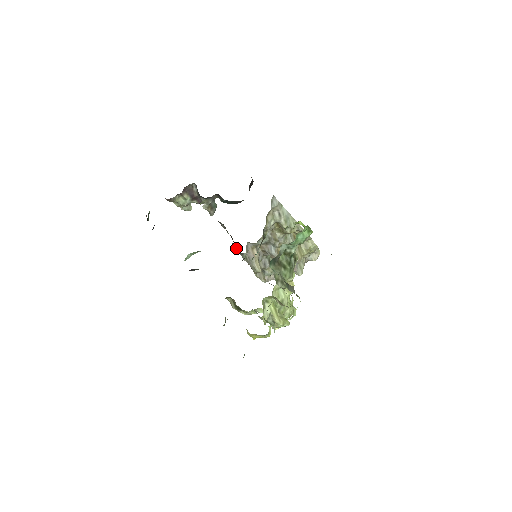
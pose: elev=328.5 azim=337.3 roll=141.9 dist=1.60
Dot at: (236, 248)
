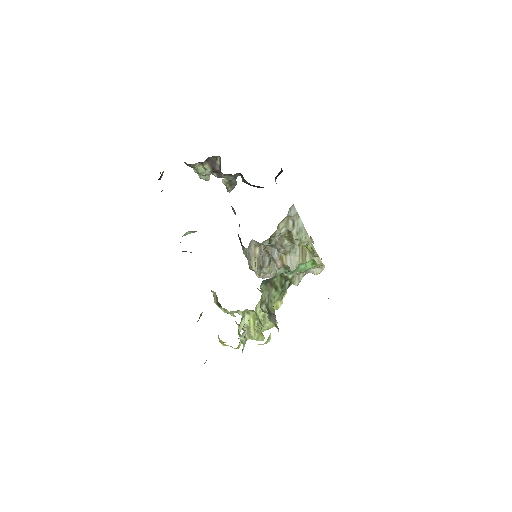
Dot at: (239, 239)
